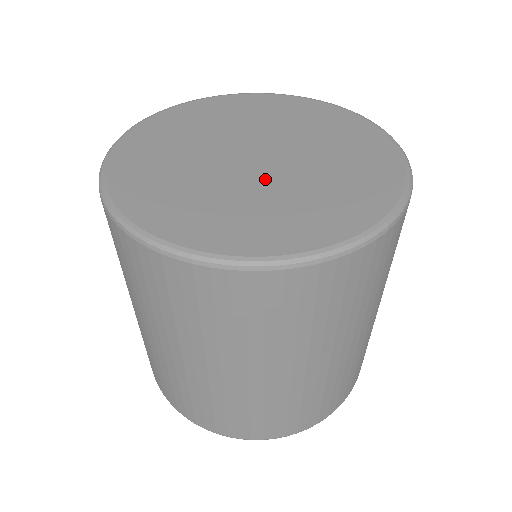
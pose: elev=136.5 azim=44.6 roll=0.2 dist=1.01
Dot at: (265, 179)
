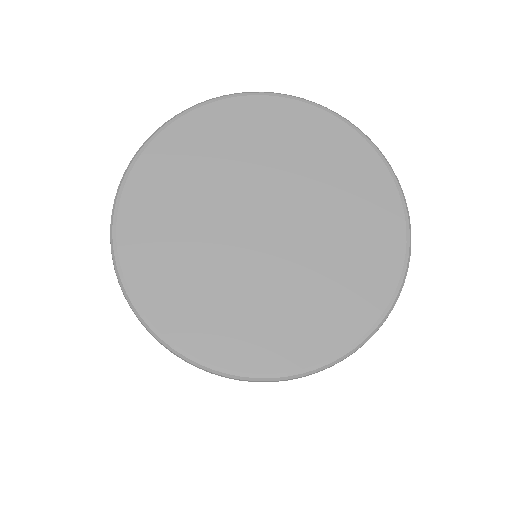
Dot at: (301, 245)
